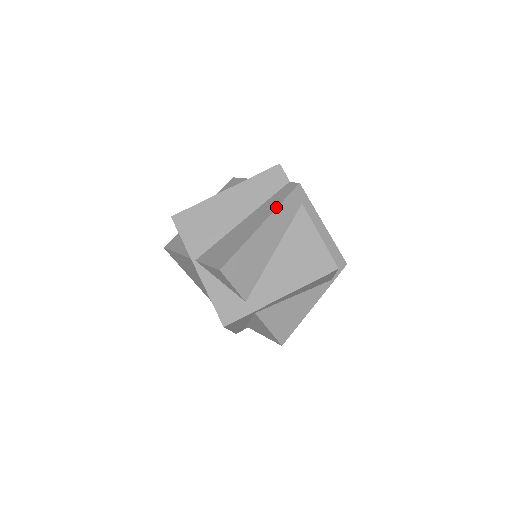
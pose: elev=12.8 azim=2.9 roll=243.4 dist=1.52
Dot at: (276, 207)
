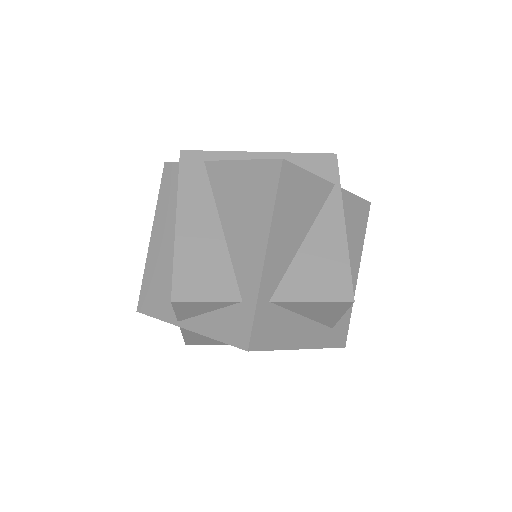
Dot at: (177, 192)
